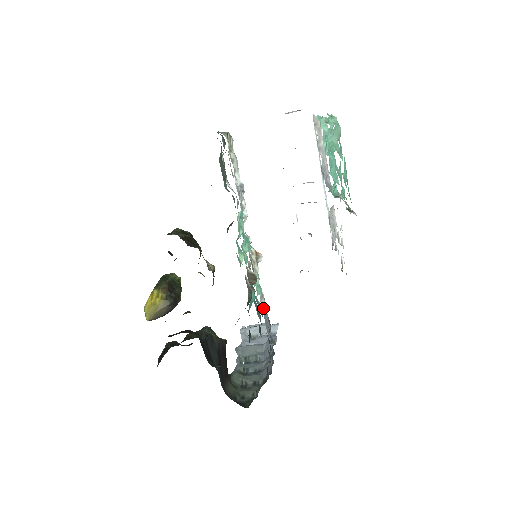
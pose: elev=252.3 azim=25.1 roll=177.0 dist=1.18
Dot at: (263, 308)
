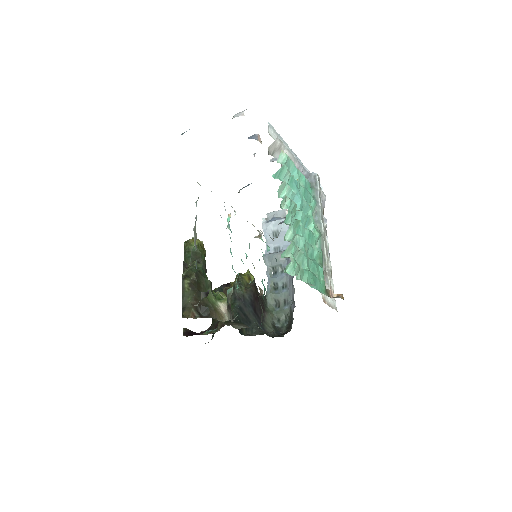
Dot at: occluded
